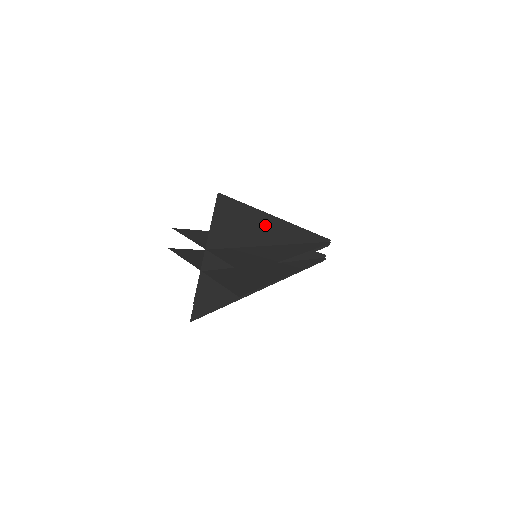
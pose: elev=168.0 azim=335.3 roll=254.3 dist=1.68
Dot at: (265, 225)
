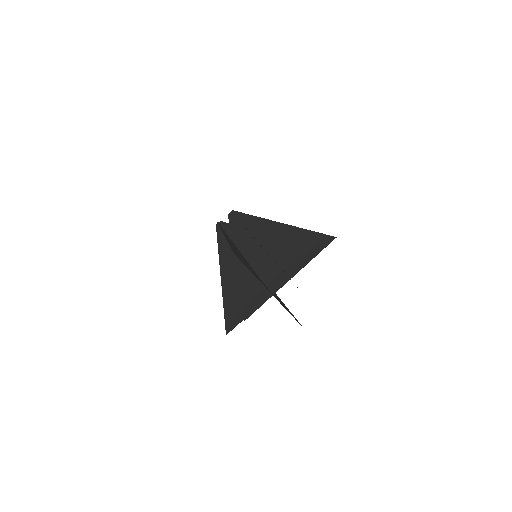
Dot at: (281, 233)
